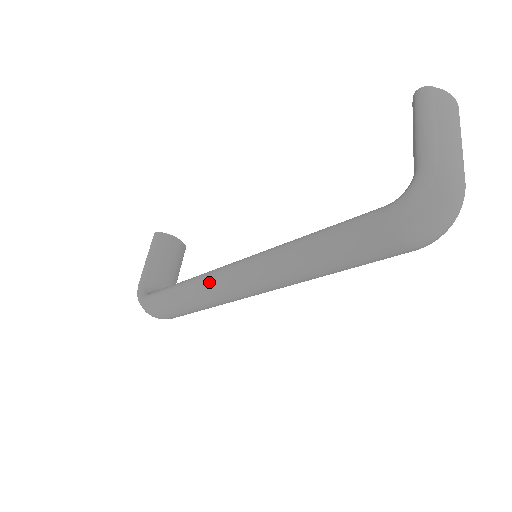
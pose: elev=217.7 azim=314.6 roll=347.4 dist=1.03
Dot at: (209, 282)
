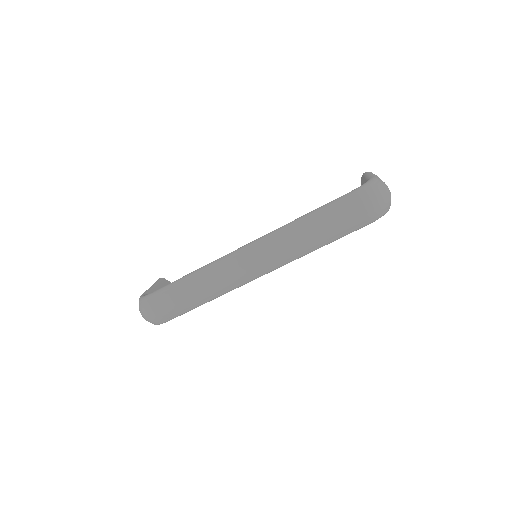
Dot at: (221, 260)
